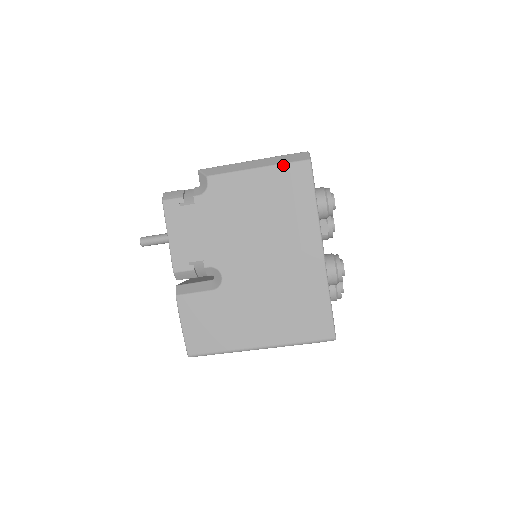
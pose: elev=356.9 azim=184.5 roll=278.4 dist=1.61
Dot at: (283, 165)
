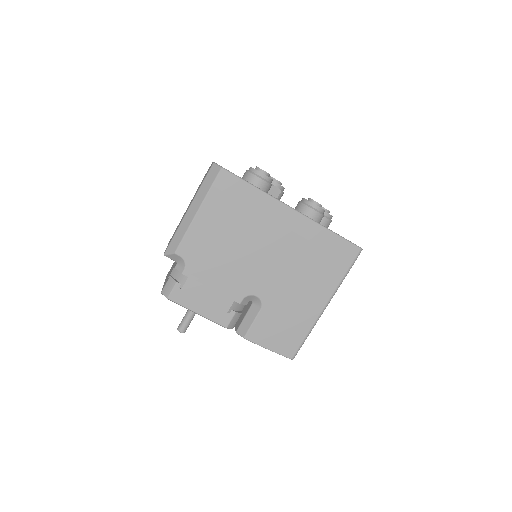
Dot at: (210, 191)
